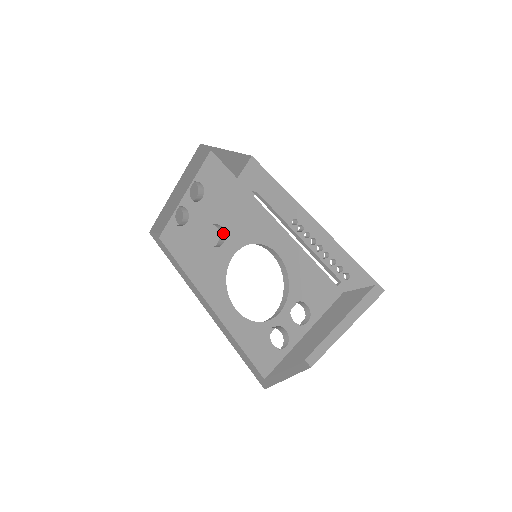
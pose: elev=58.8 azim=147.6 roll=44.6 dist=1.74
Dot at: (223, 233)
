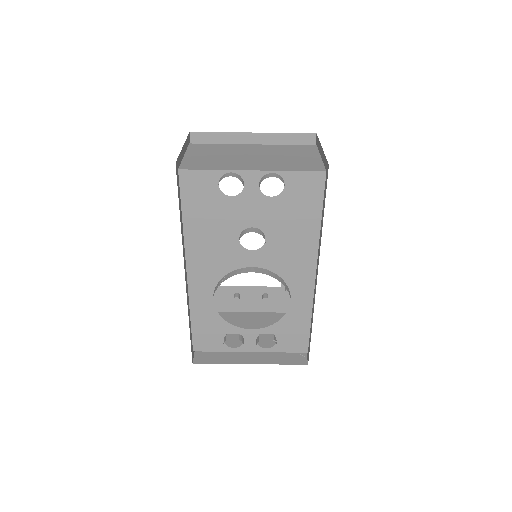
Dot at: (263, 247)
